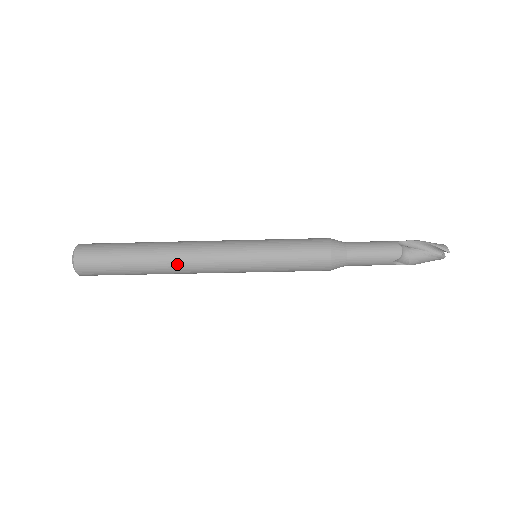
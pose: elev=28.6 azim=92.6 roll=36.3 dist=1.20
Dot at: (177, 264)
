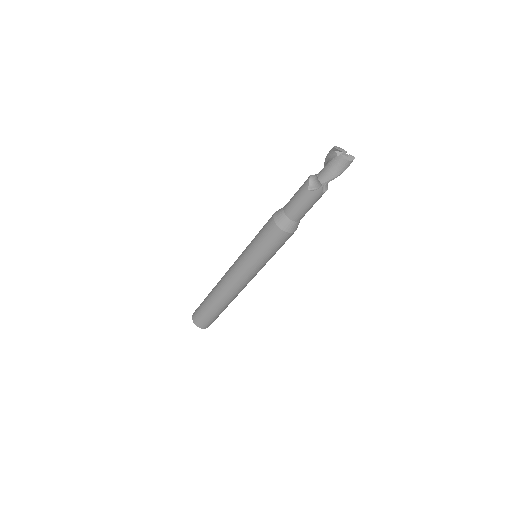
Dot at: (220, 286)
